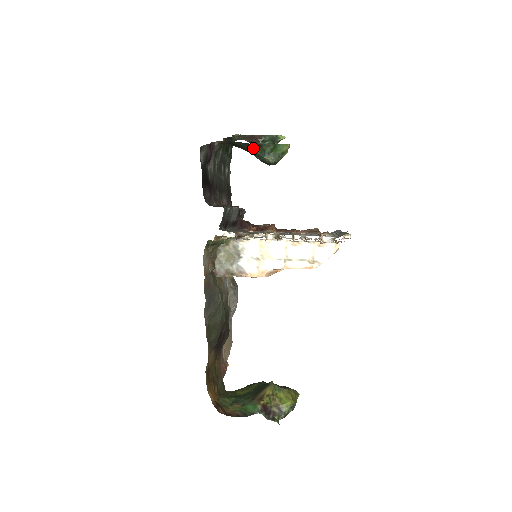
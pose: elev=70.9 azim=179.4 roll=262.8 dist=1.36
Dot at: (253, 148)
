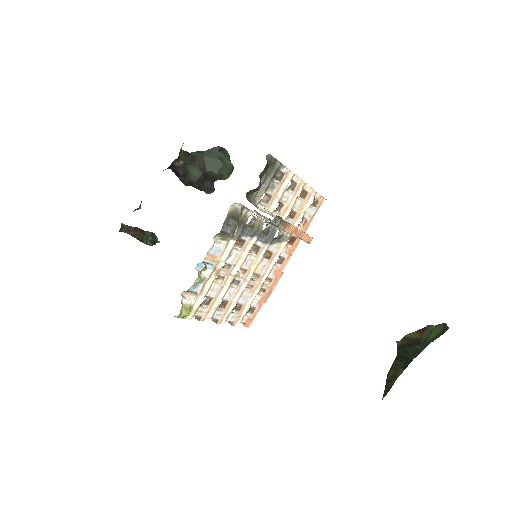
Dot at: (218, 151)
